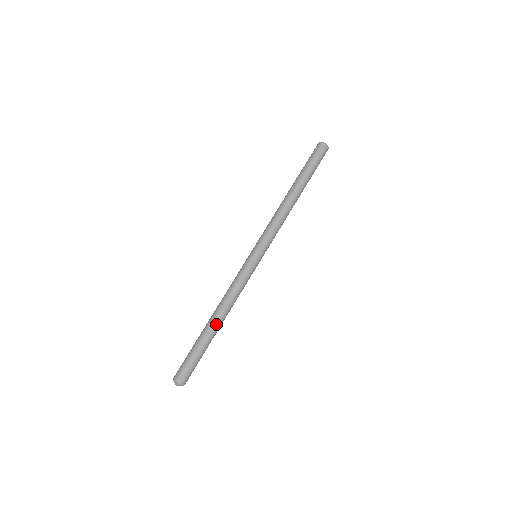
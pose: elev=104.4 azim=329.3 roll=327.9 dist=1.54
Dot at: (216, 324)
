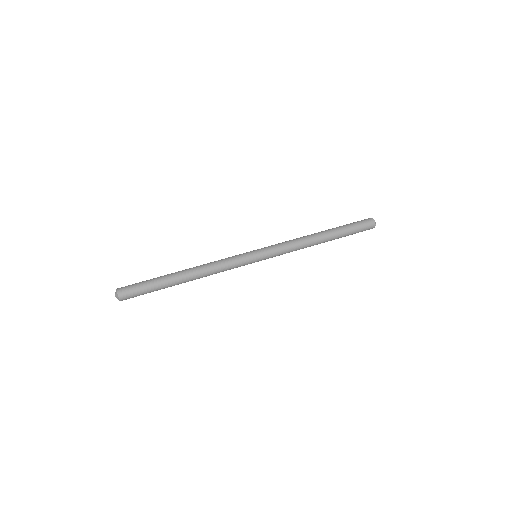
Dot at: (182, 273)
